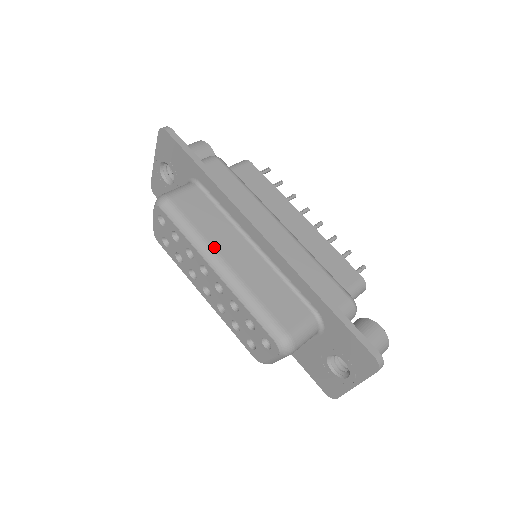
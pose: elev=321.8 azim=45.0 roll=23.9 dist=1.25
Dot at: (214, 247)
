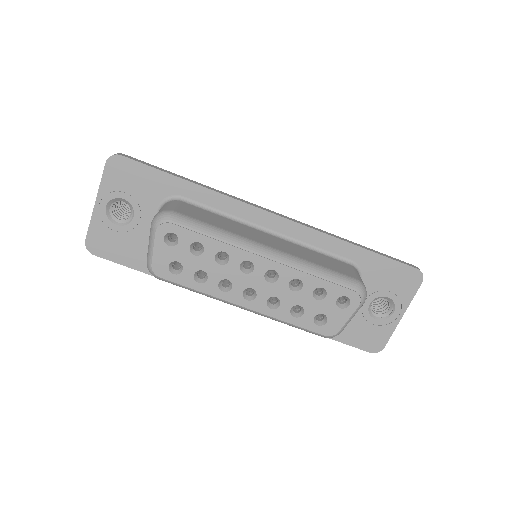
Dot at: (248, 238)
